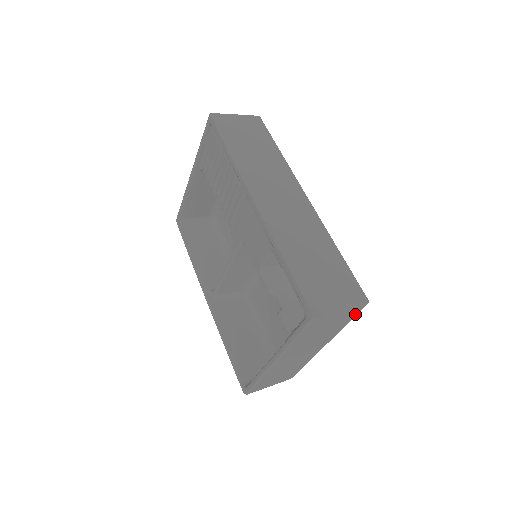
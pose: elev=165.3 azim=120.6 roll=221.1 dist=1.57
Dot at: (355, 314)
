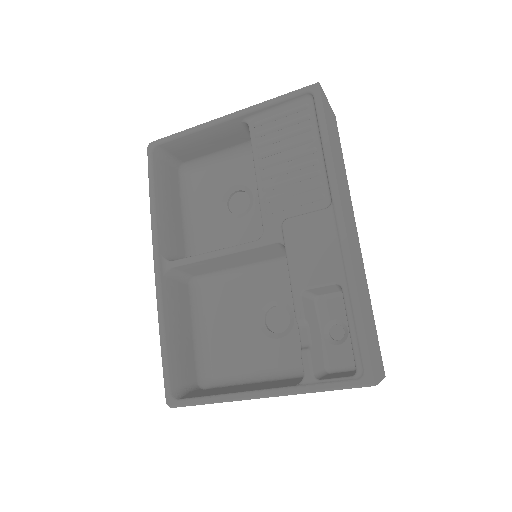
Dot at: occluded
